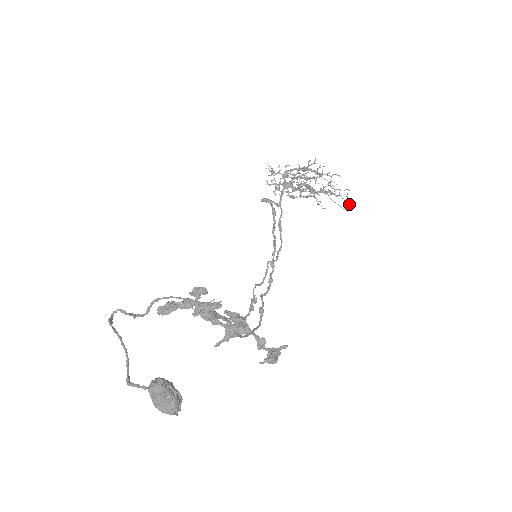
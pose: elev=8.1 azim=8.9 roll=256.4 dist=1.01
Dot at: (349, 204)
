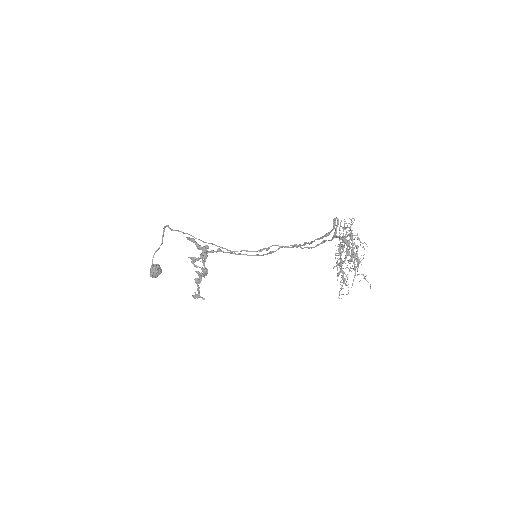
Dot at: (338, 297)
